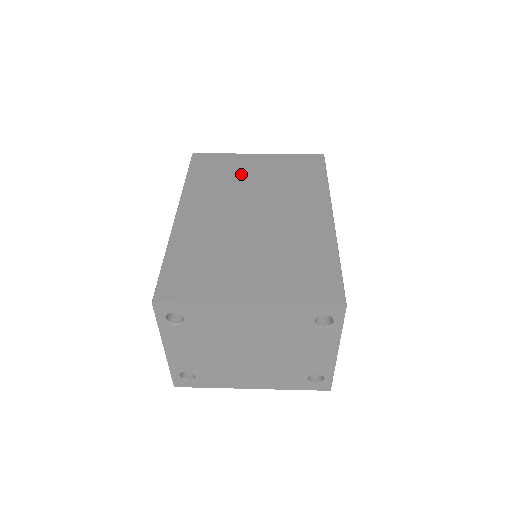
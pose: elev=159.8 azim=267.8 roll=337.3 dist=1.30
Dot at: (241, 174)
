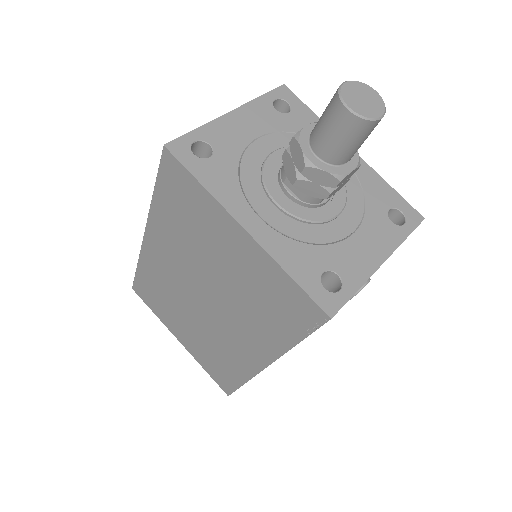
Dot at: (209, 244)
